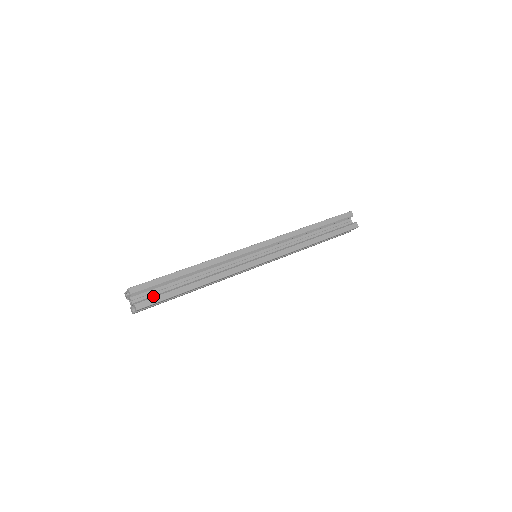
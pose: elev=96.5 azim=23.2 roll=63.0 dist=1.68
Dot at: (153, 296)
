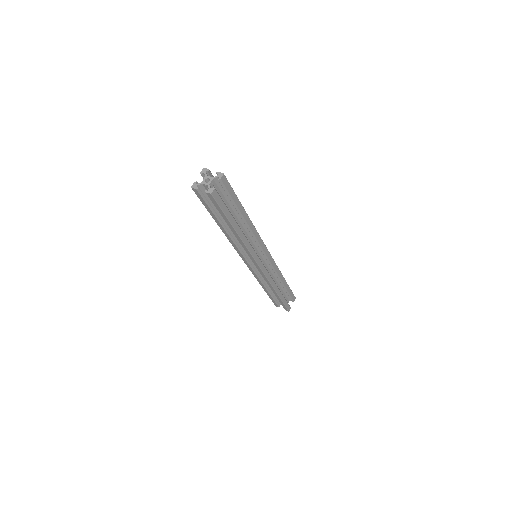
Dot at: occluded
